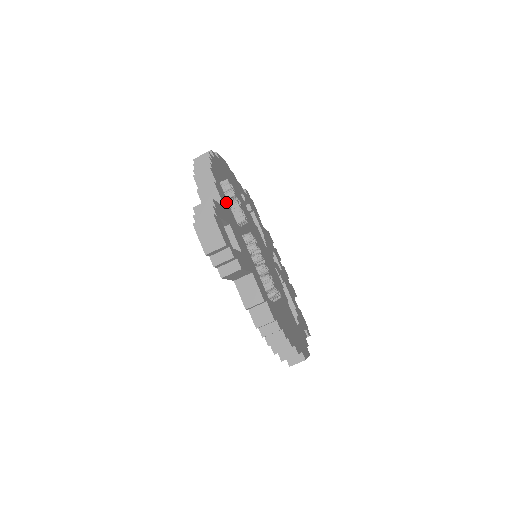
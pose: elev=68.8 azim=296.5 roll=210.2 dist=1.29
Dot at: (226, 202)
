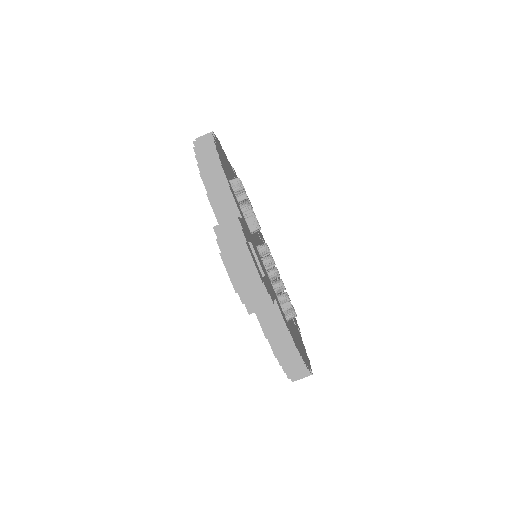
Dot at: (239, 207)
